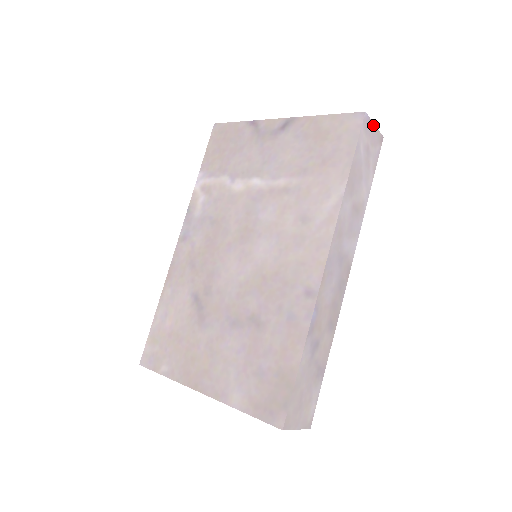
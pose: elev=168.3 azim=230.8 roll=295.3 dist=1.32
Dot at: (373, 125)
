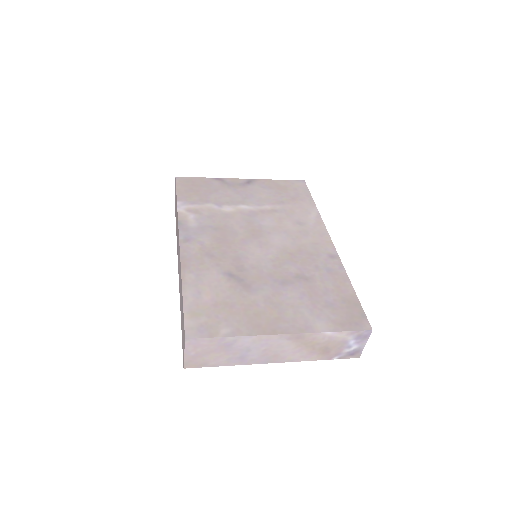
Dot at: occluded
